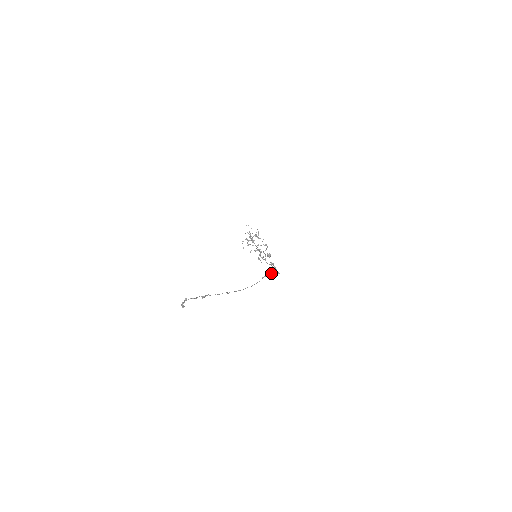
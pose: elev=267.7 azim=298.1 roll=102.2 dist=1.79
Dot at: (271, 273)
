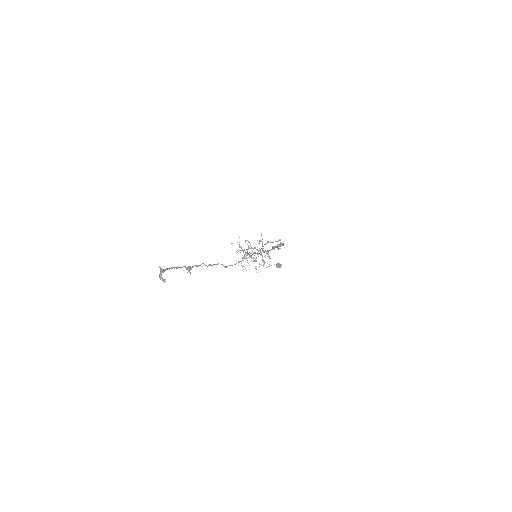
Dot at: (271, 242)
